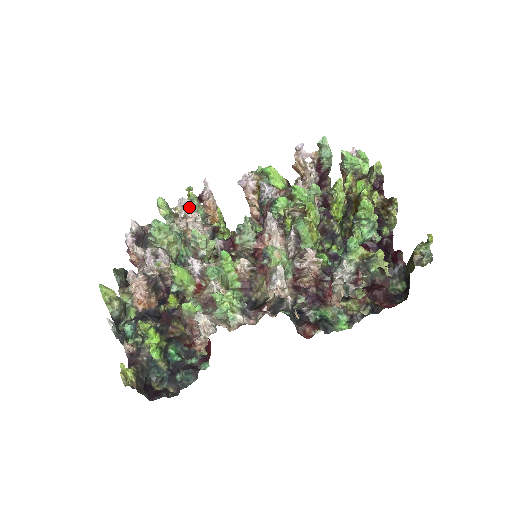
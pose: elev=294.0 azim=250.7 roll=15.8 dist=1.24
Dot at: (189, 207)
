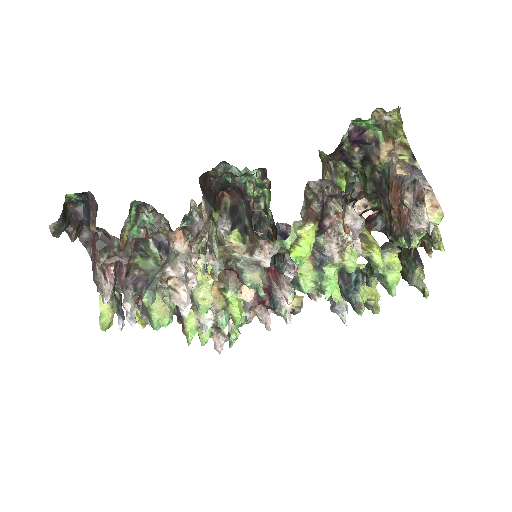
Dot at: (189, 297)
